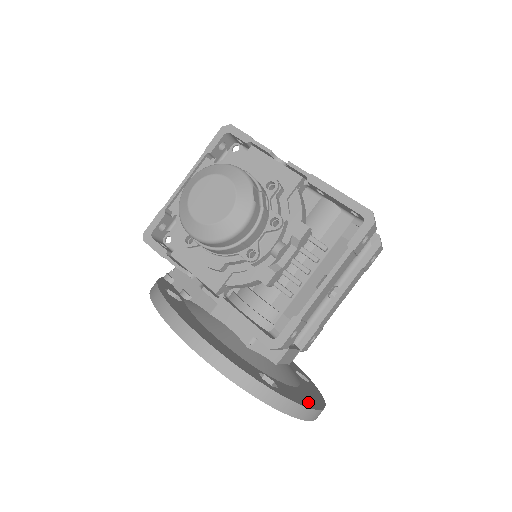
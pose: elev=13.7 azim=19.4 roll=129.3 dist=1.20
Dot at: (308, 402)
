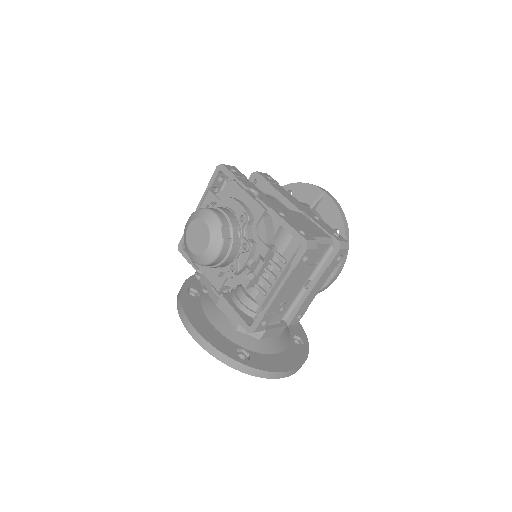
Dot at: (278, 366)
